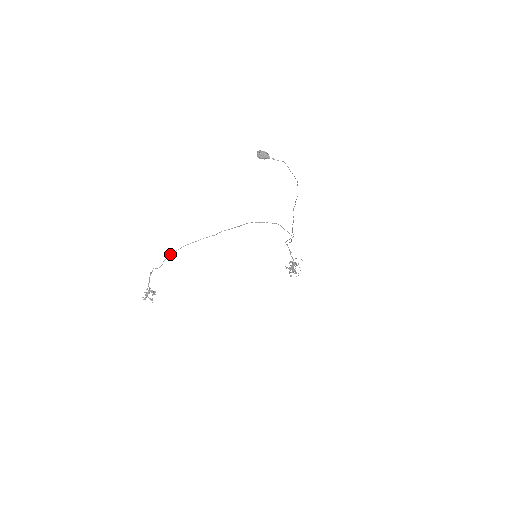
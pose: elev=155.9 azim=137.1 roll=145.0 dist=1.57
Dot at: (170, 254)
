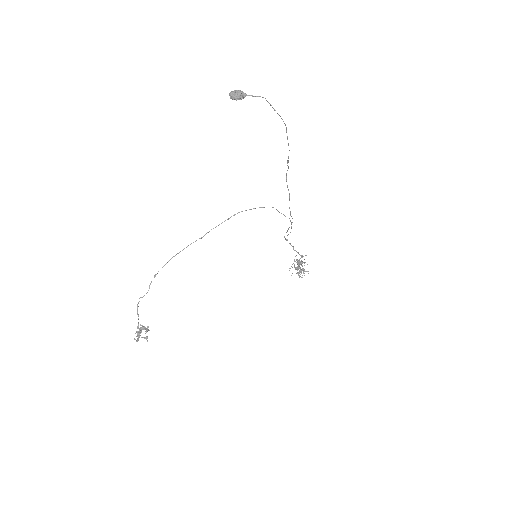
Dot at: (155, 274)
